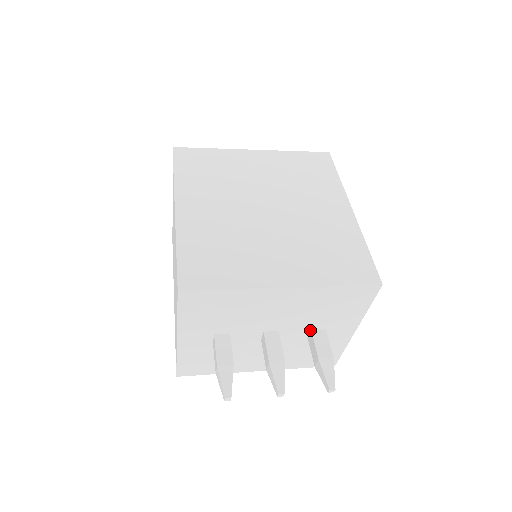
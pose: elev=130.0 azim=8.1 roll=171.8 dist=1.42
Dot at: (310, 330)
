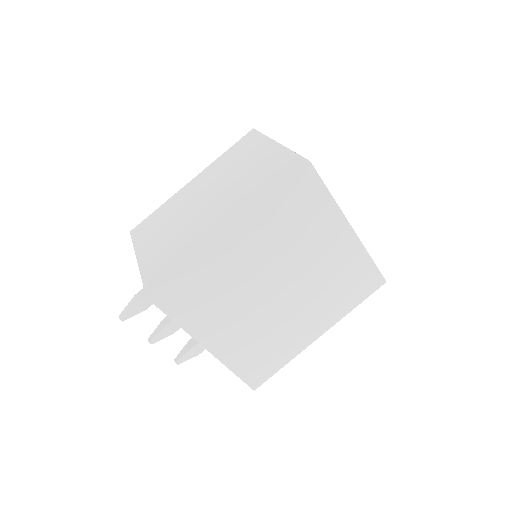
Dot at: occluded
